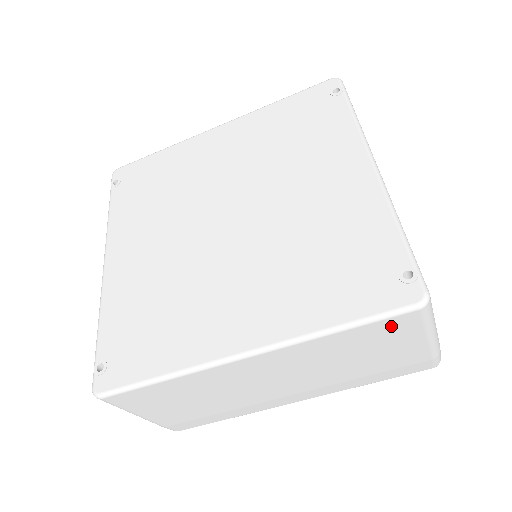
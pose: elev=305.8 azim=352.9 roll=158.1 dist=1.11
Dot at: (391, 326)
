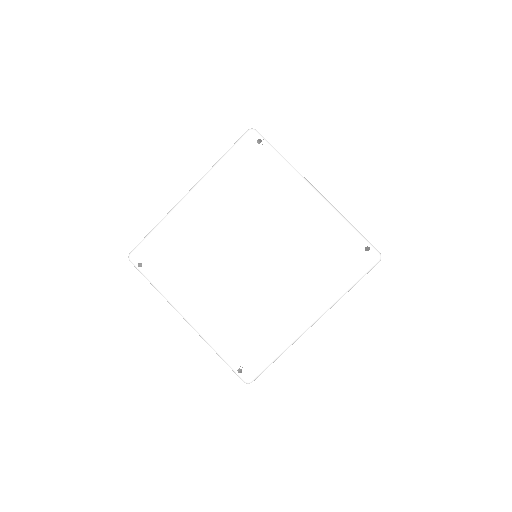
Dot at: occluded
